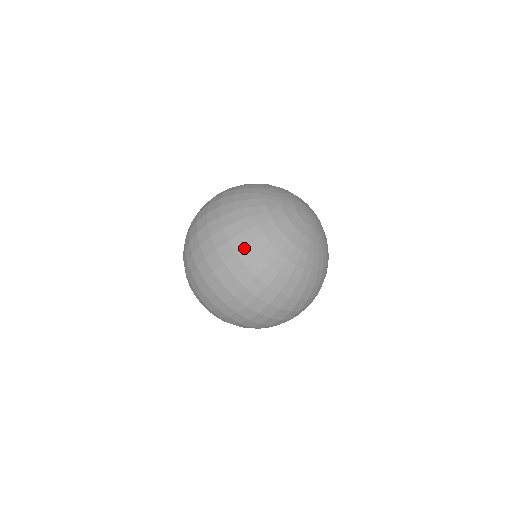
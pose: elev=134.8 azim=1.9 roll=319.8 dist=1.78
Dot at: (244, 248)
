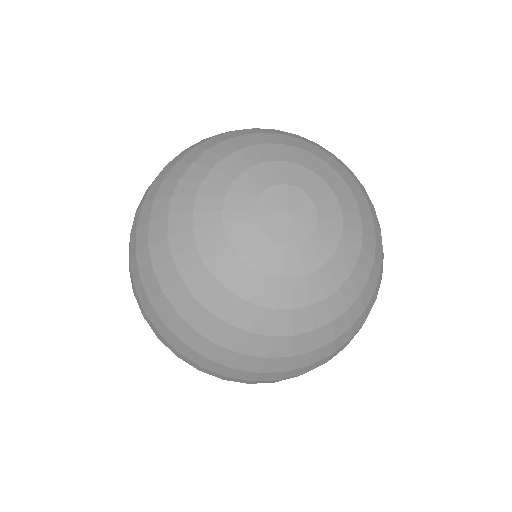
Dot at: (191, 337)
